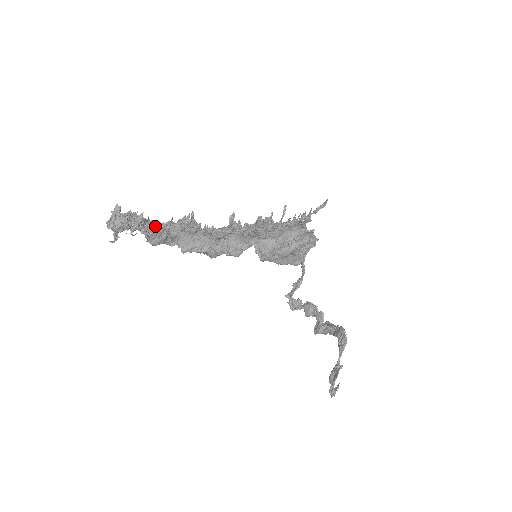
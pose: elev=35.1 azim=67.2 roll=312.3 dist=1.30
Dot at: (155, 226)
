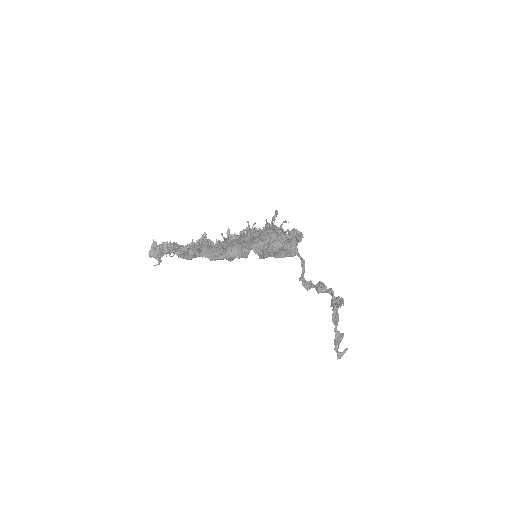
Dot at: (183, 248)
